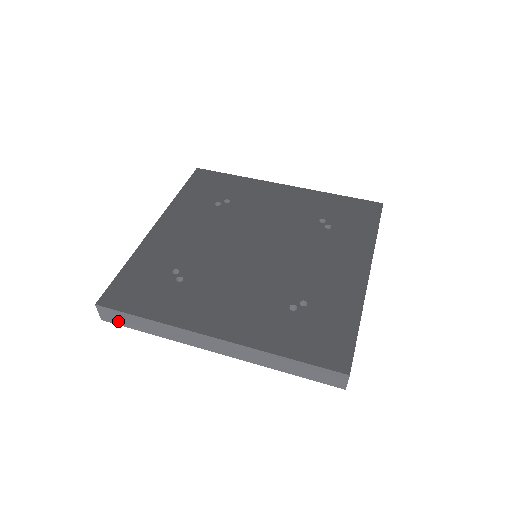
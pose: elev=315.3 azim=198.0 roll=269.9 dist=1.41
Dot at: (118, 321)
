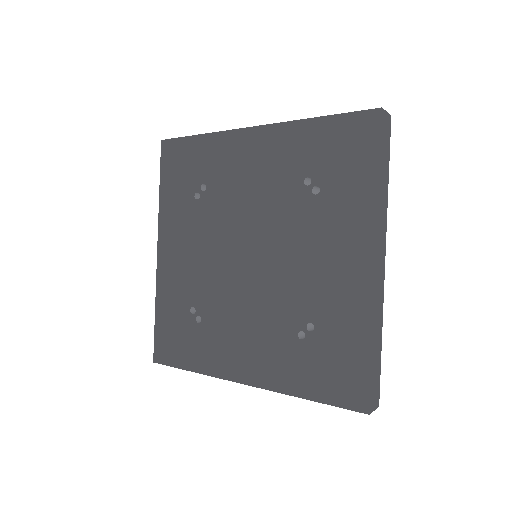
Dot at: occluded
